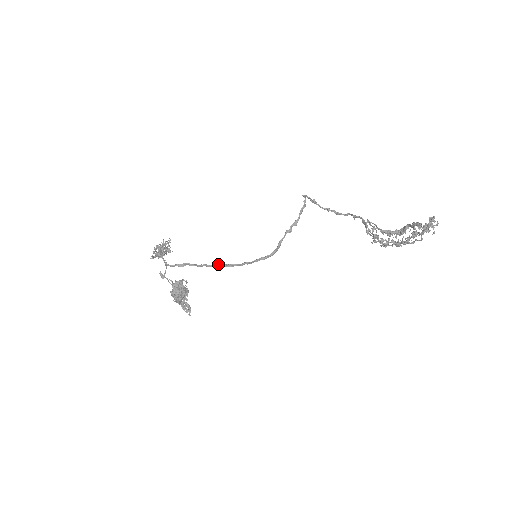
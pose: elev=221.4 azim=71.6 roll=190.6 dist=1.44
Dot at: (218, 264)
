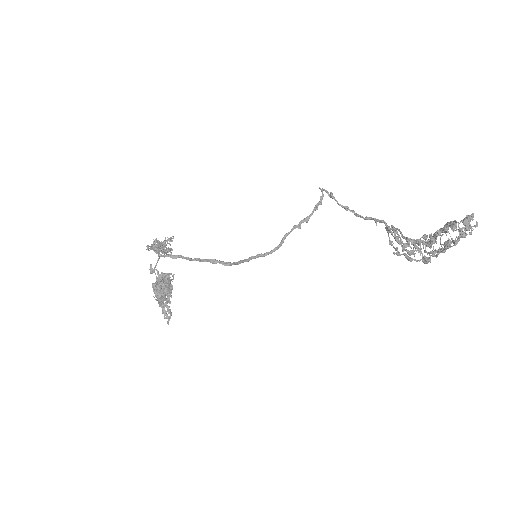
Dot at: occluded
